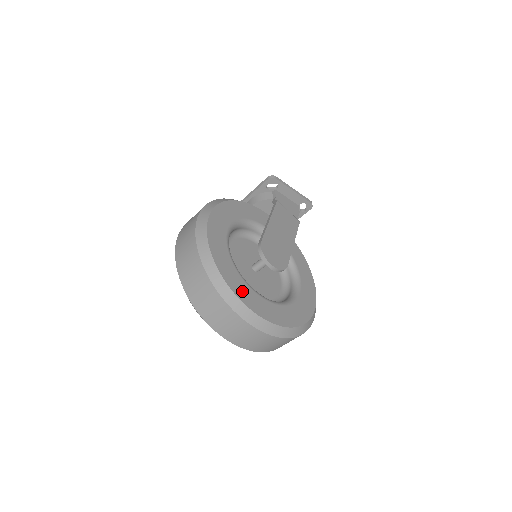
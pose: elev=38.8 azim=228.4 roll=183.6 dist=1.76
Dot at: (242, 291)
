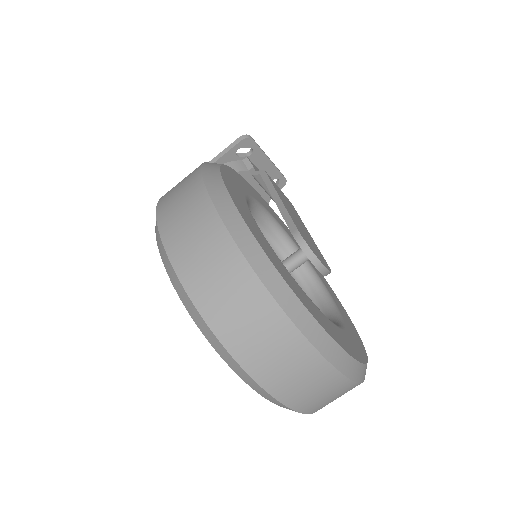
Dot at: (318, 315)
